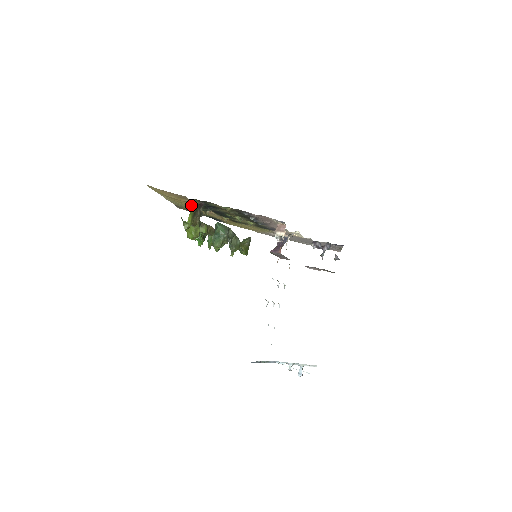
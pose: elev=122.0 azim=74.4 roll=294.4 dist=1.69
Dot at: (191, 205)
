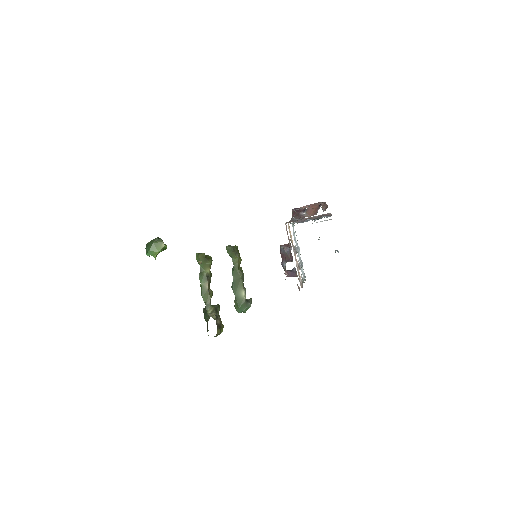
Dot at: occluded
